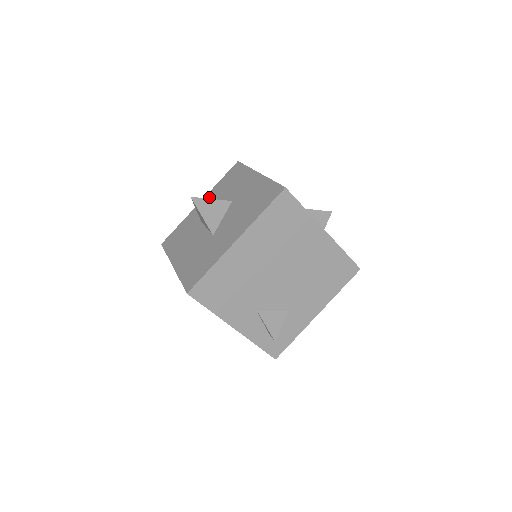
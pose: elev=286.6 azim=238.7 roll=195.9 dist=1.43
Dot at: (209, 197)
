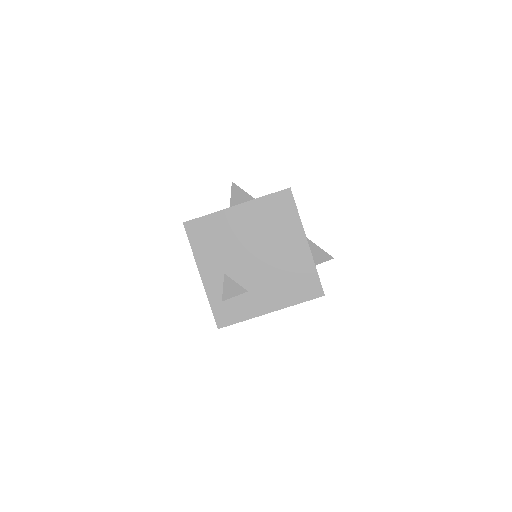
Dot at: occluded
